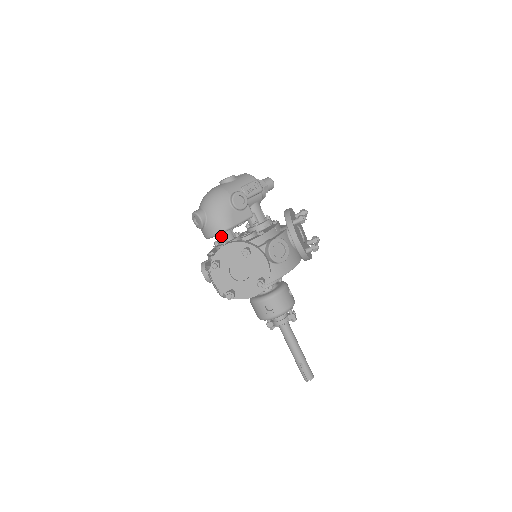
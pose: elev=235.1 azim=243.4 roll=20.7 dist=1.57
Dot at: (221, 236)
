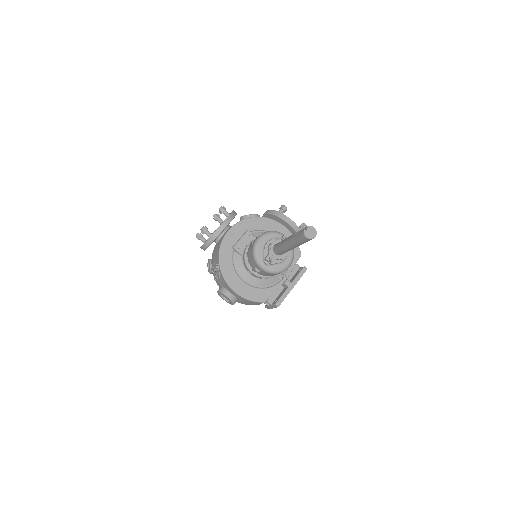
Dot at: occluded
